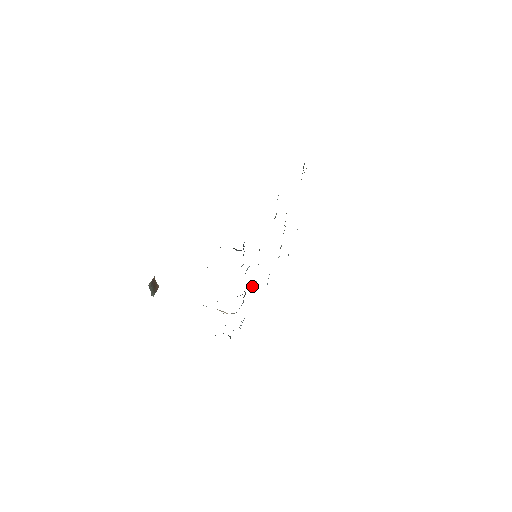
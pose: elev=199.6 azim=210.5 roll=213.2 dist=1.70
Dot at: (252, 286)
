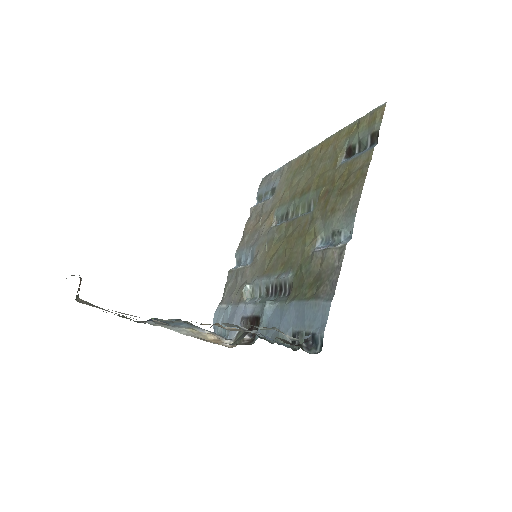
Dot at: (246, 294)
